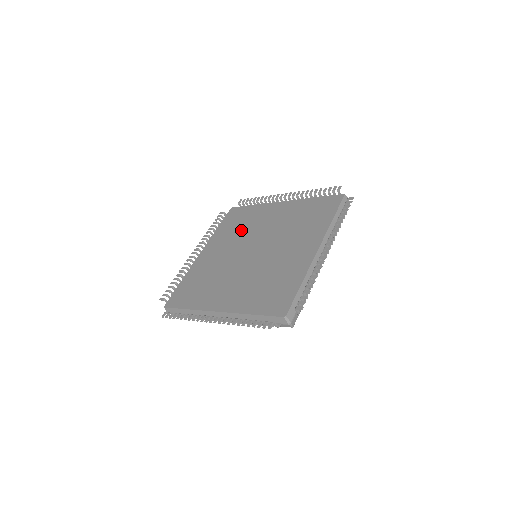
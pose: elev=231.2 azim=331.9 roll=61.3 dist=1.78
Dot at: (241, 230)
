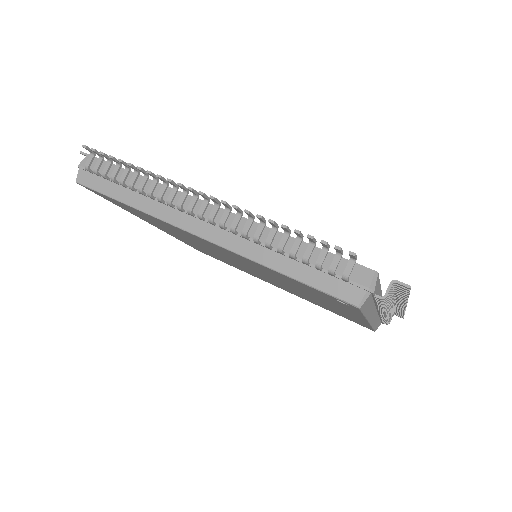
Dot at: occluded
